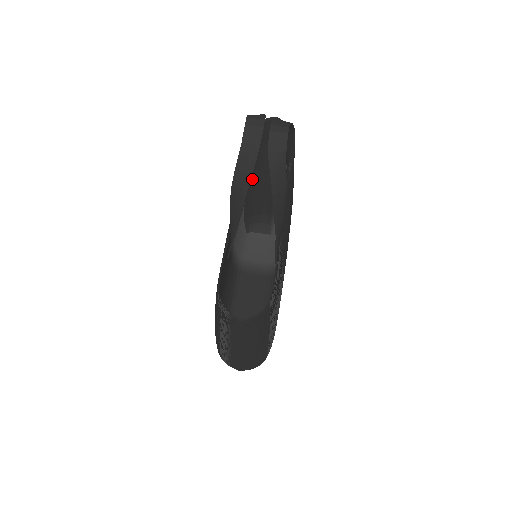
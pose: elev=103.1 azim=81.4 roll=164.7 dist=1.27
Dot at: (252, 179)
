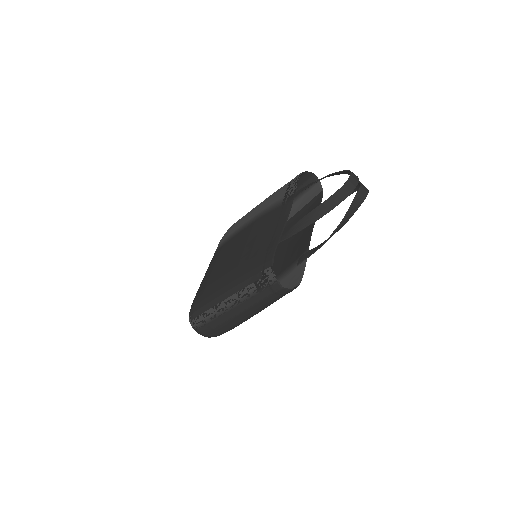
Dot at: occluded
